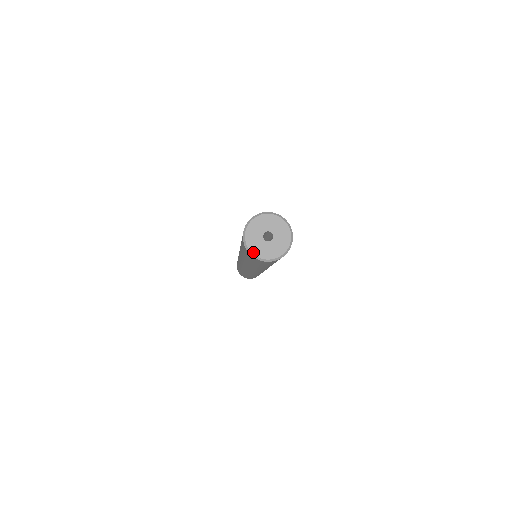
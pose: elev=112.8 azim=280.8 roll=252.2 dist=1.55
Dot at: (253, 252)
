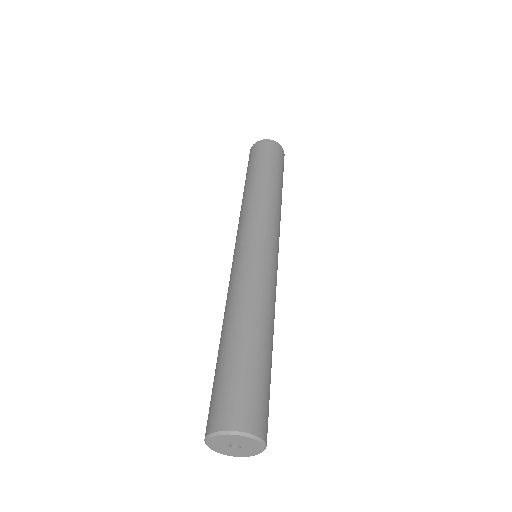
Dot at: (209, 446)
